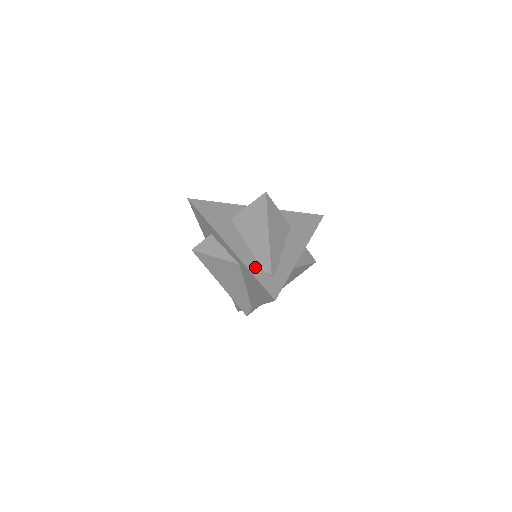
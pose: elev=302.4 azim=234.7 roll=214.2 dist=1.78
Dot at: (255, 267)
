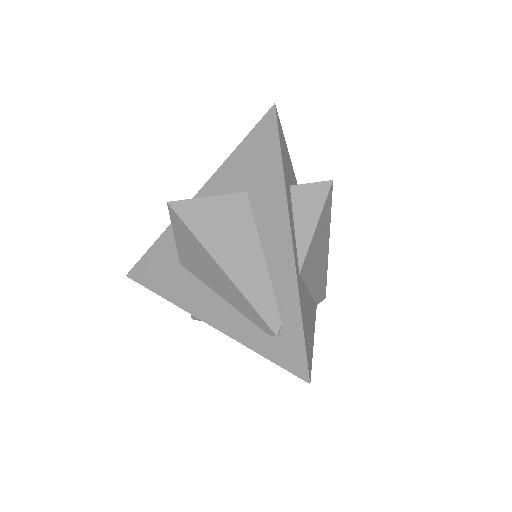
Dot at: (252, 335)
